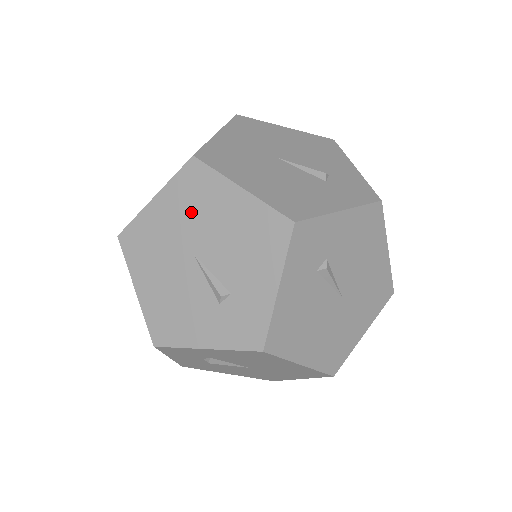
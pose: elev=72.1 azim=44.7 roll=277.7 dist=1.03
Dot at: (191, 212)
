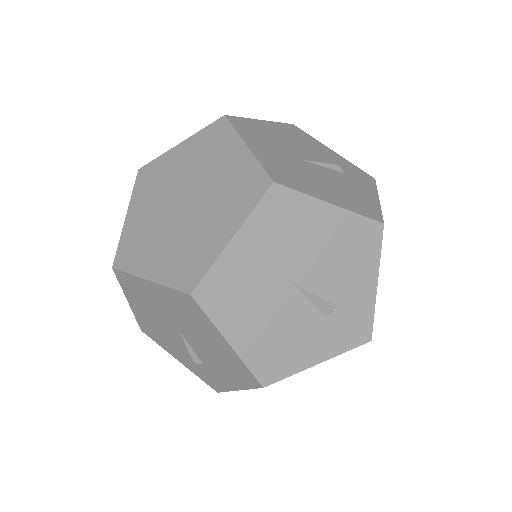
Dot at: (282, 242)
